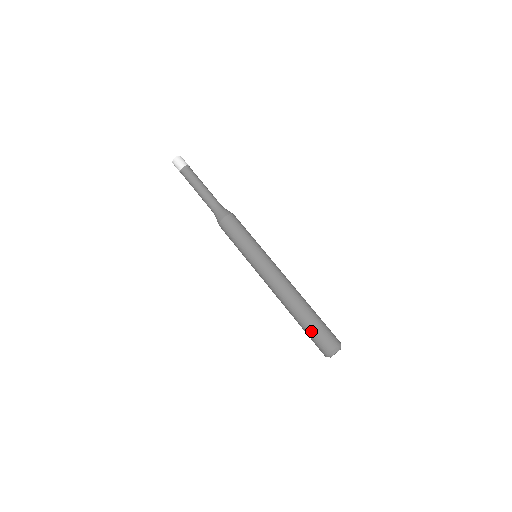
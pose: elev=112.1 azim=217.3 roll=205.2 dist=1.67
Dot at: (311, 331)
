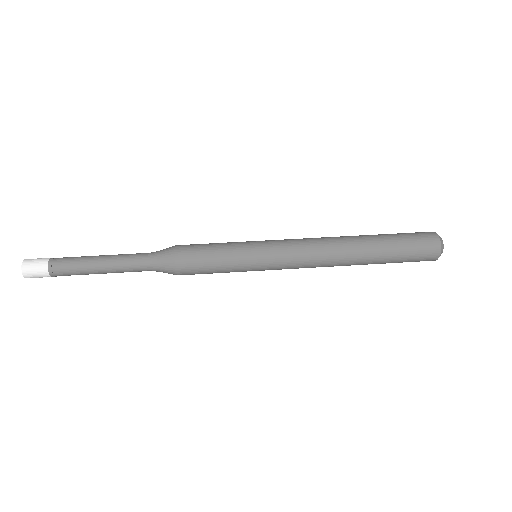
Dot at: (400, 239)
